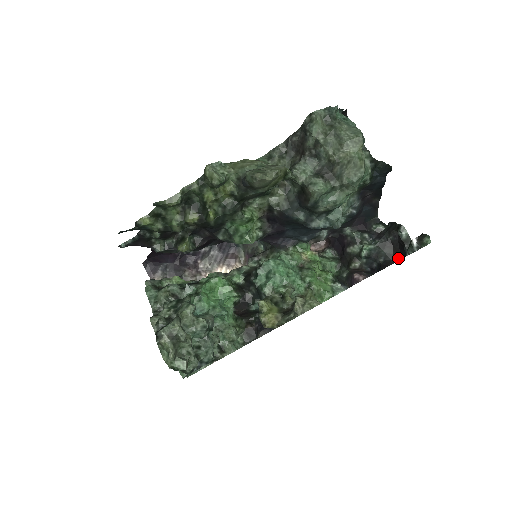
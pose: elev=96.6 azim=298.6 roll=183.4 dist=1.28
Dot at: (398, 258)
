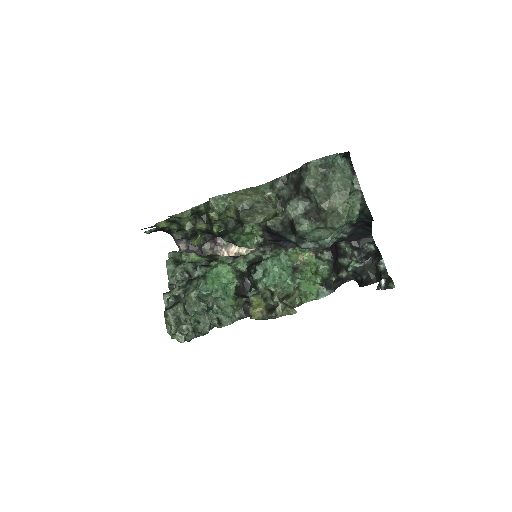
Dot at: (378, 280)
